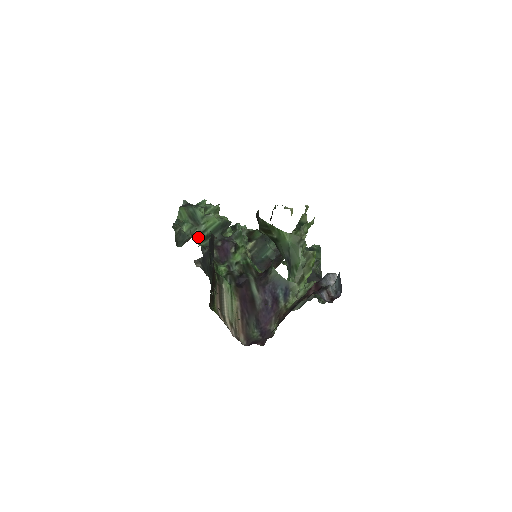
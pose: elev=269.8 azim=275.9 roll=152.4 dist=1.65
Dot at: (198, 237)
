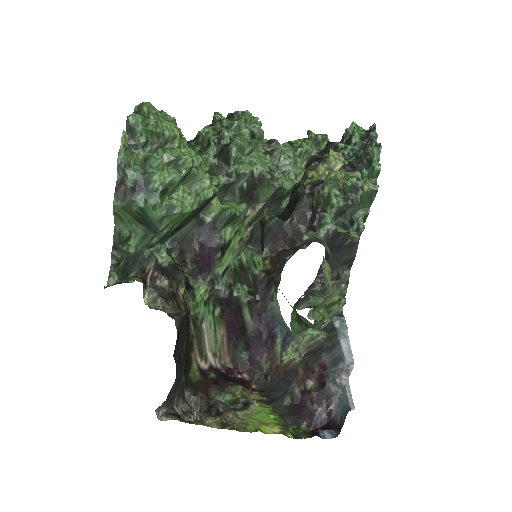
Dot at: (159, 242)
